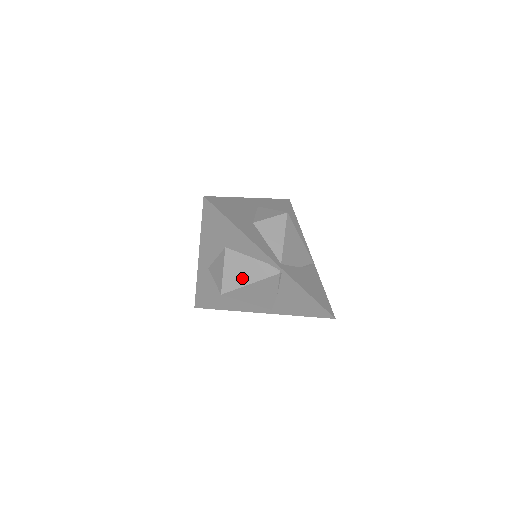
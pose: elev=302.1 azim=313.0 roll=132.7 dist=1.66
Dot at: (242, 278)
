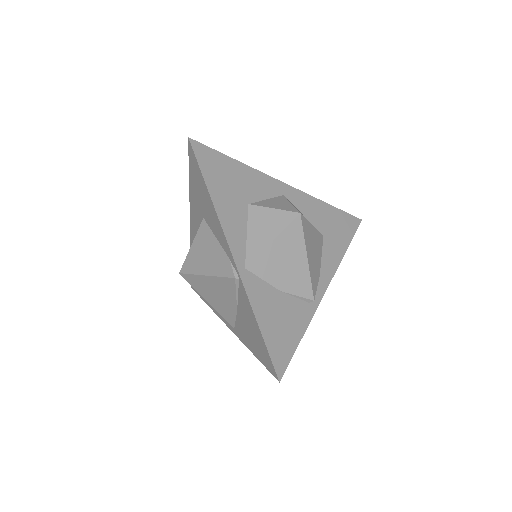
Dot at: (202, 264)
